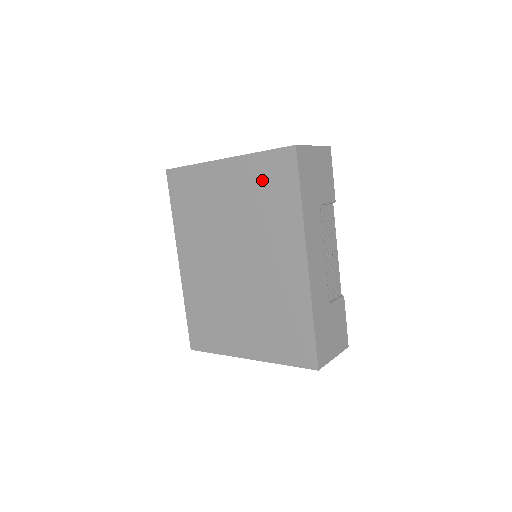
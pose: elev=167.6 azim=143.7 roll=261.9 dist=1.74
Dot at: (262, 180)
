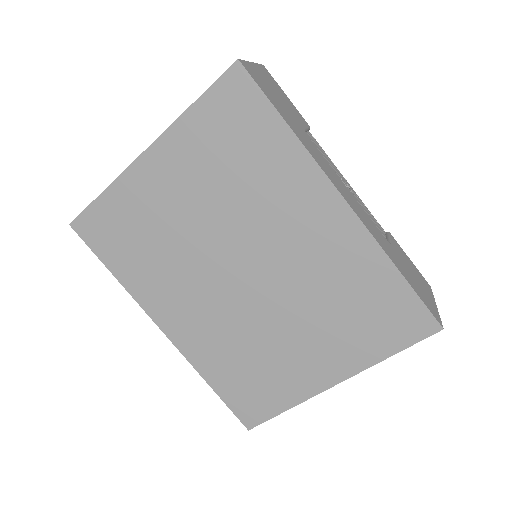
Dot at: (217, 140)
